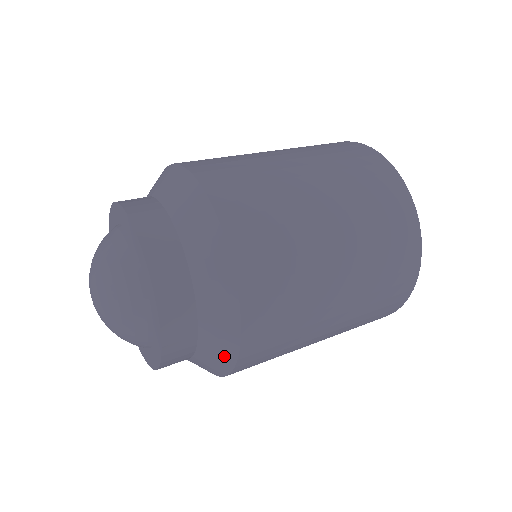
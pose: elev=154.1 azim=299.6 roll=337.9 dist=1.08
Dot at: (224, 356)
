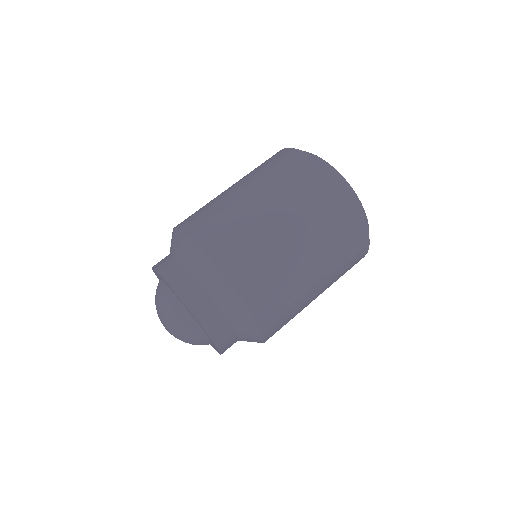
Dot at: occluded
